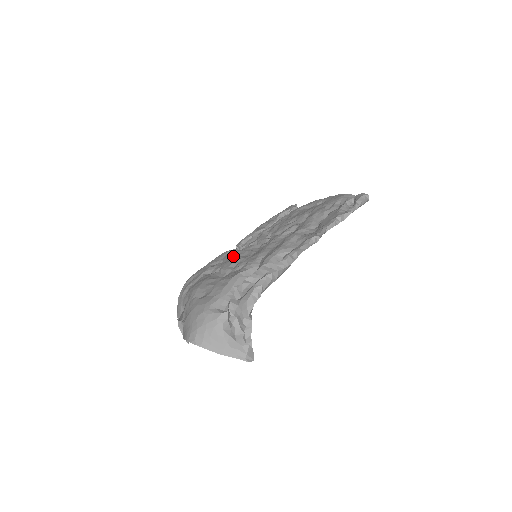
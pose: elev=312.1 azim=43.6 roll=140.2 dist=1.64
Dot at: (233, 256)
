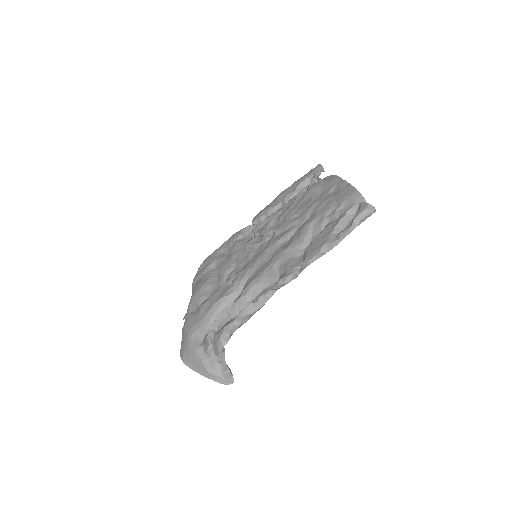
Dot at: (236, 250)
